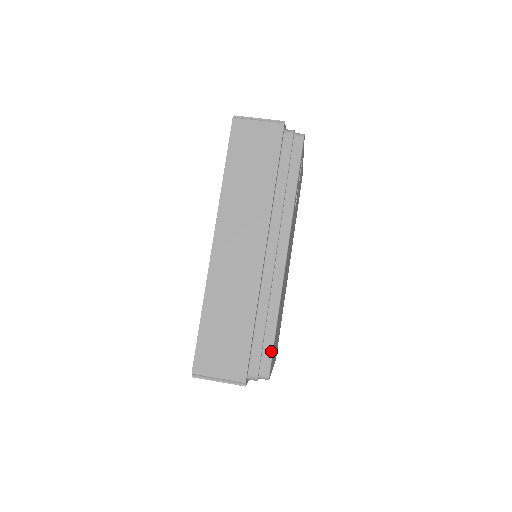
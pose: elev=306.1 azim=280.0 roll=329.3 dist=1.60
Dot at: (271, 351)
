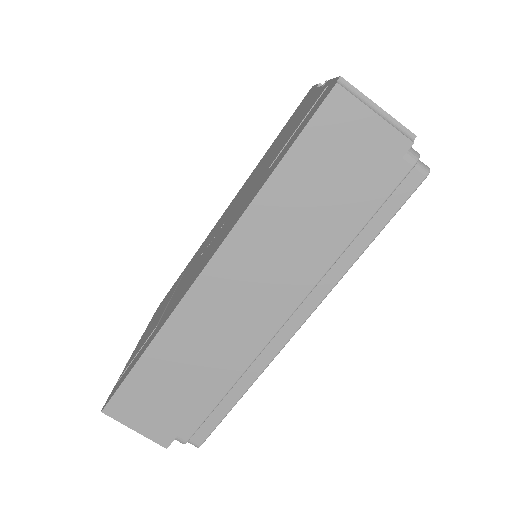
Dot at: (216, 424)
